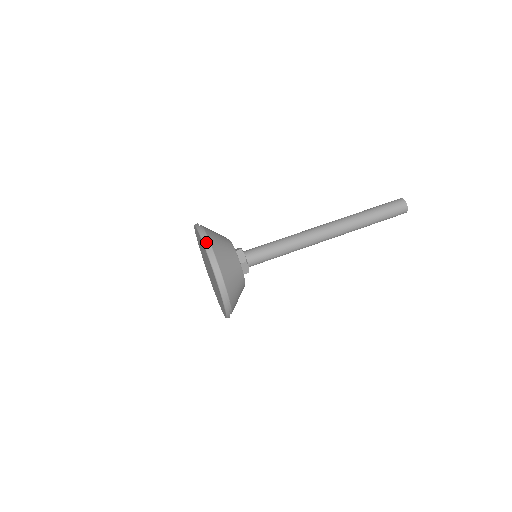
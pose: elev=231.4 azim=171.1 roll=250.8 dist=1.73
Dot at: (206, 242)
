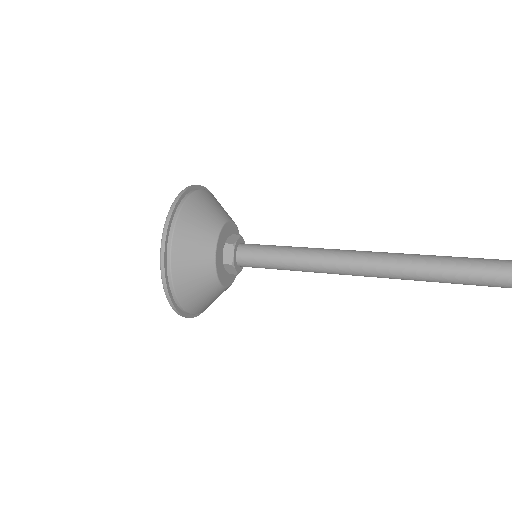
Dot at: (165, 234)
